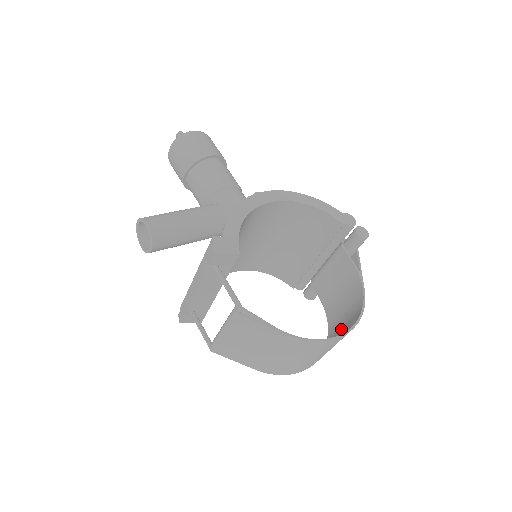
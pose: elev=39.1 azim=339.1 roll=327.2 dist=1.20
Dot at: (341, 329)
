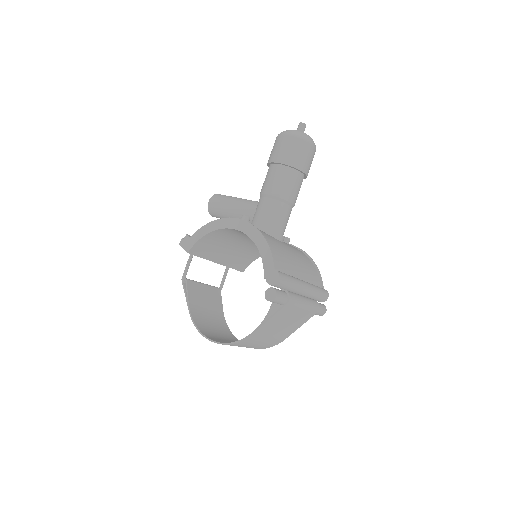
Dot at: occluded
